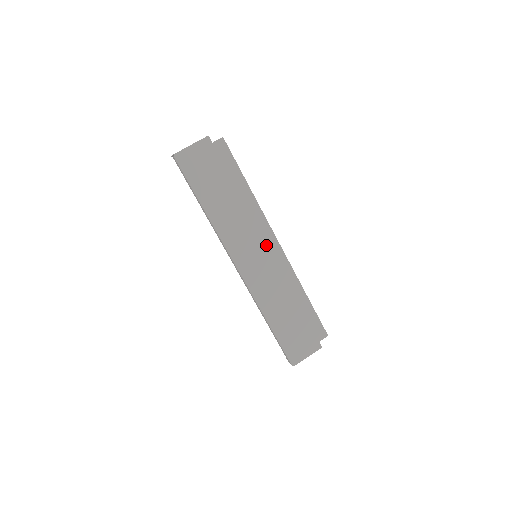
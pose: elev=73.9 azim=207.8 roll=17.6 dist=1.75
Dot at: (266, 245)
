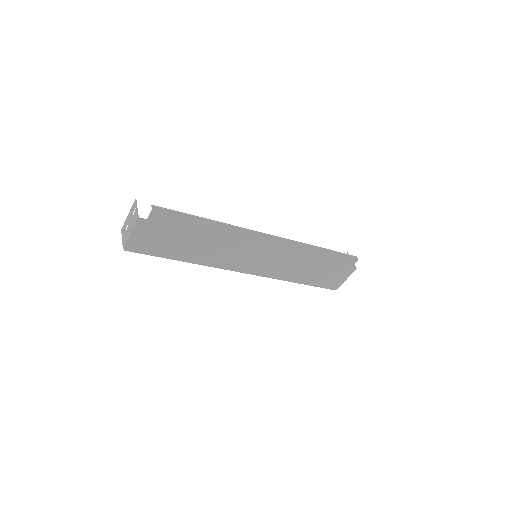
Dot at: (260, 247)
